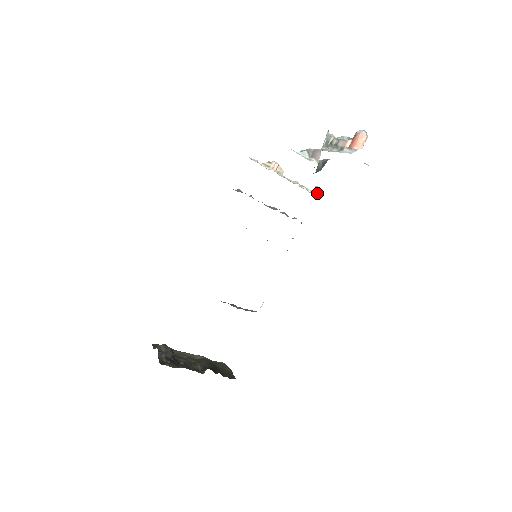
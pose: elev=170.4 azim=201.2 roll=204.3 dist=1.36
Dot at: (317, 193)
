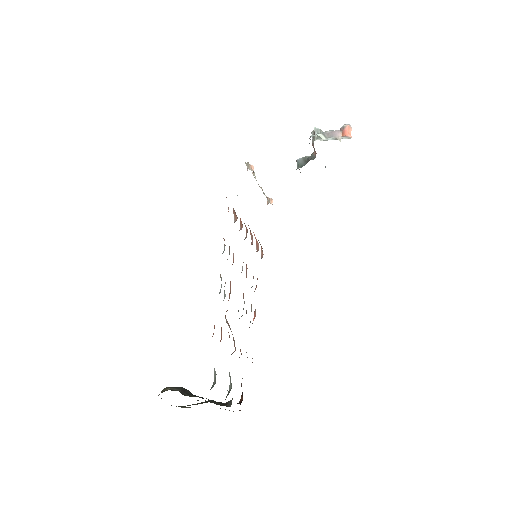
Dot at: (271, 203)
